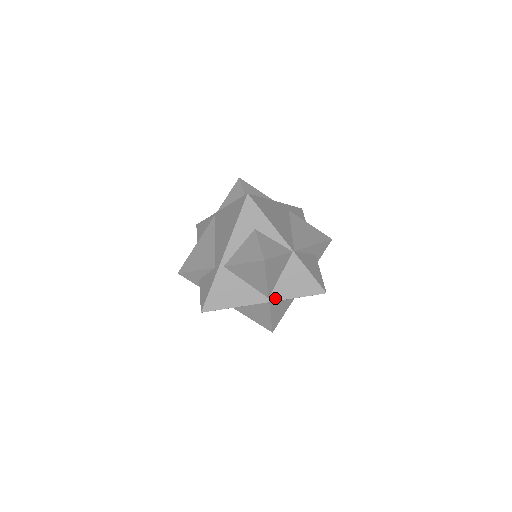
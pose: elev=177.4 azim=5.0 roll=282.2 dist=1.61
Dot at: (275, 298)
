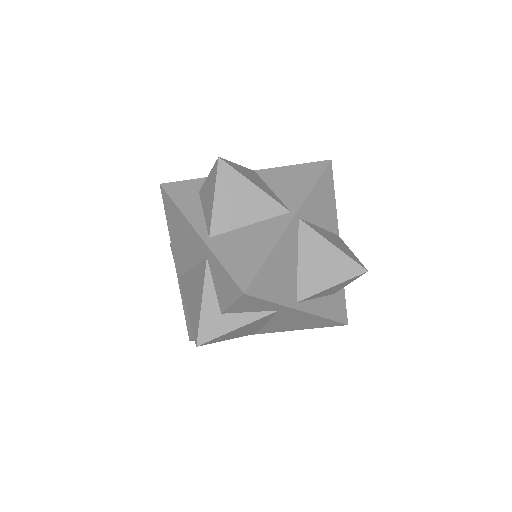
Dot at: (296, 206)
